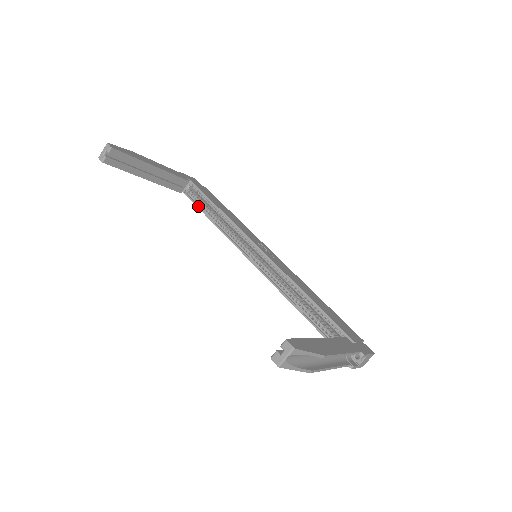
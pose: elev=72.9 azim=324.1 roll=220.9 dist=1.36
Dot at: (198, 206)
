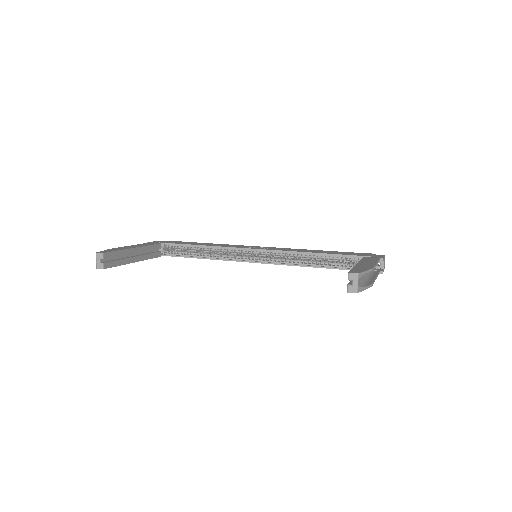
Dot at: (181, 256)
